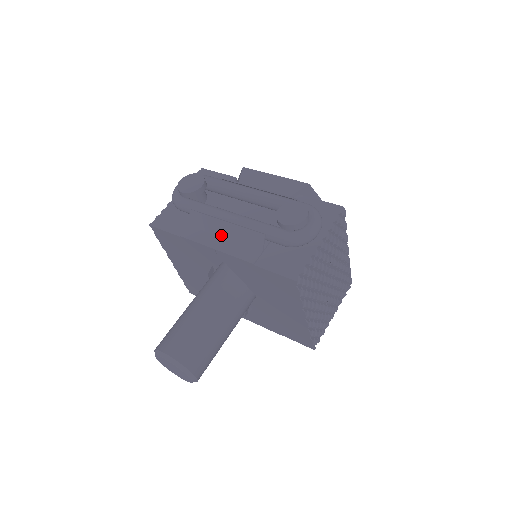
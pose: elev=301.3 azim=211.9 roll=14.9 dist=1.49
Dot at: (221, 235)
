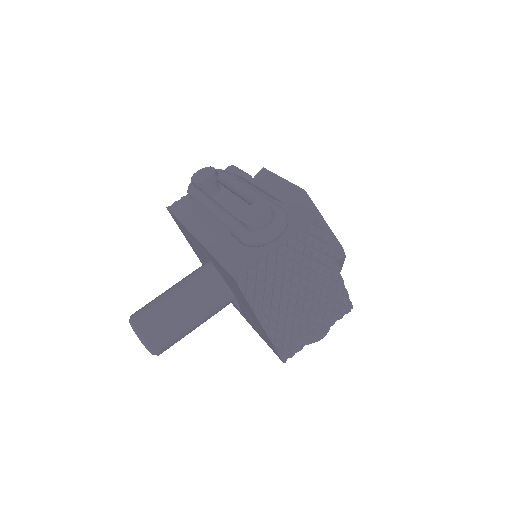
Dot at: (206, 225)
